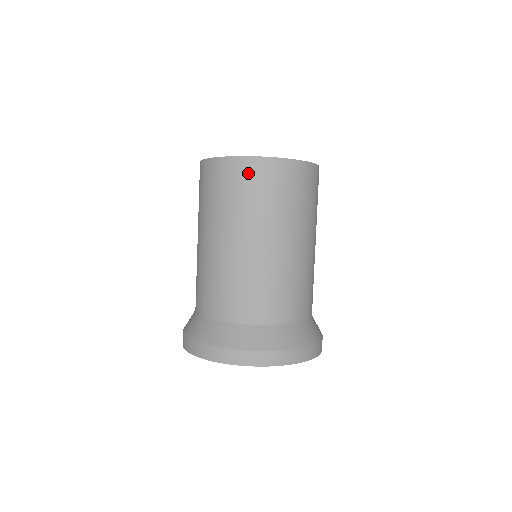
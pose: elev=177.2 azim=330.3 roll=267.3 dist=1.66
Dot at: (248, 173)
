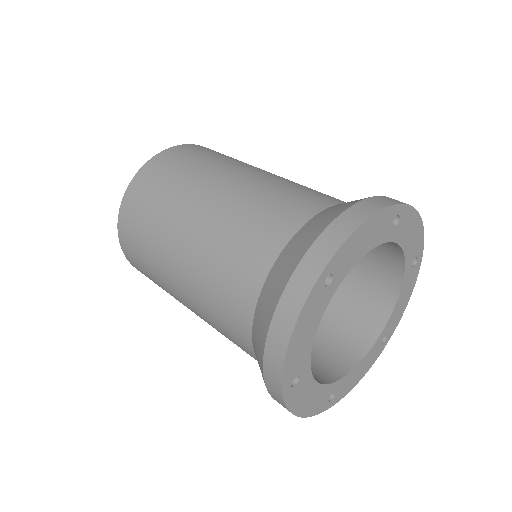
Dot at: (196, 149)
